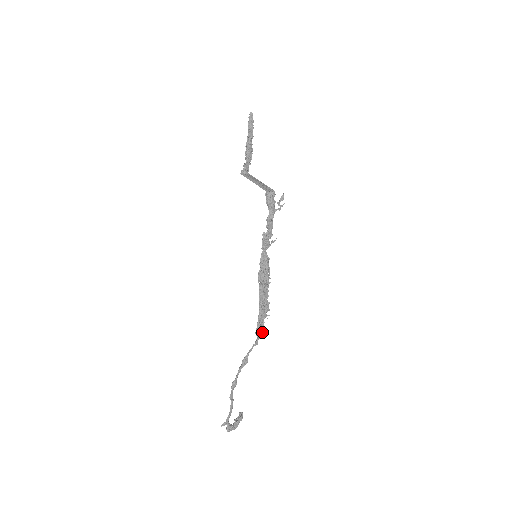
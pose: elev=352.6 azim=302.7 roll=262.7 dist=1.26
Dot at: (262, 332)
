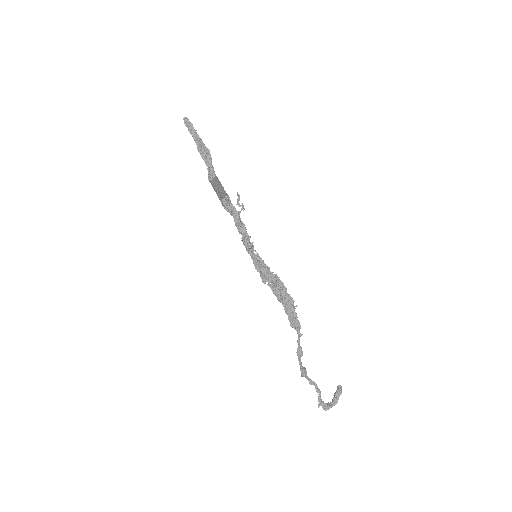
Dot at: (298, 324)
